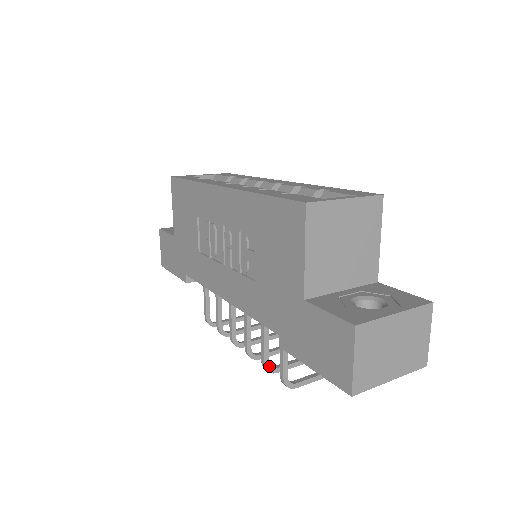
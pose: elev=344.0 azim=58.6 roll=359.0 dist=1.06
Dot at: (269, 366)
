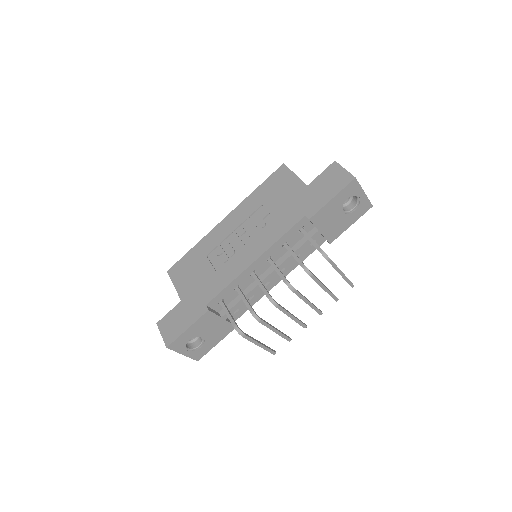
Dot at: (307, 268)
